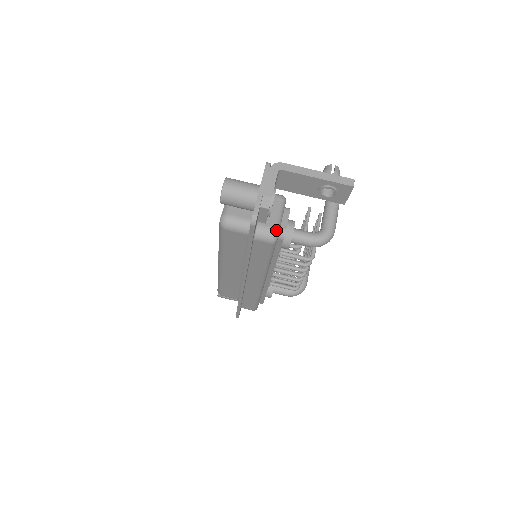
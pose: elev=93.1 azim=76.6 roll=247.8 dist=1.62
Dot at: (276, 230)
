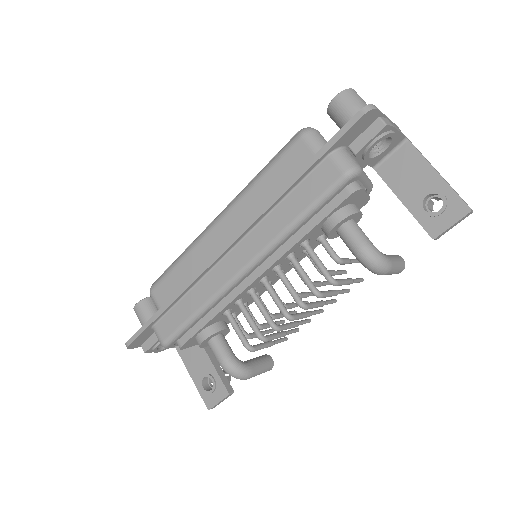
Dot at: (360, 168)
